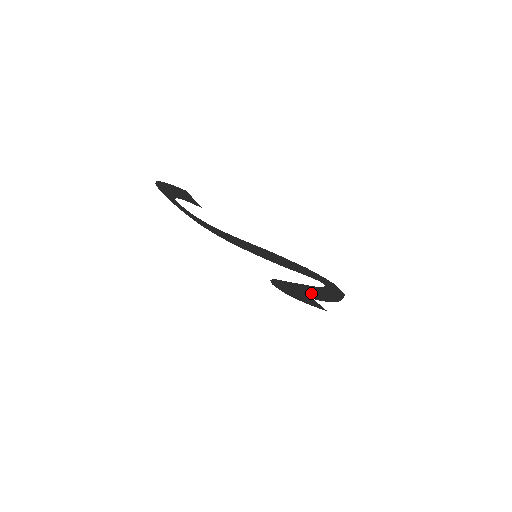
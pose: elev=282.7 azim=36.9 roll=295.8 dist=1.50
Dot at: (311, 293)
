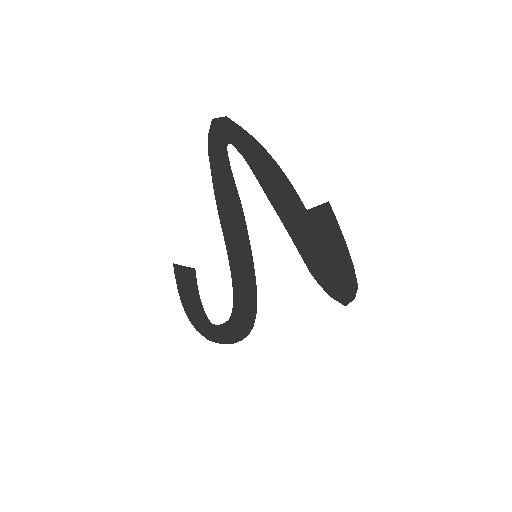
Dot at: (286, 199)
